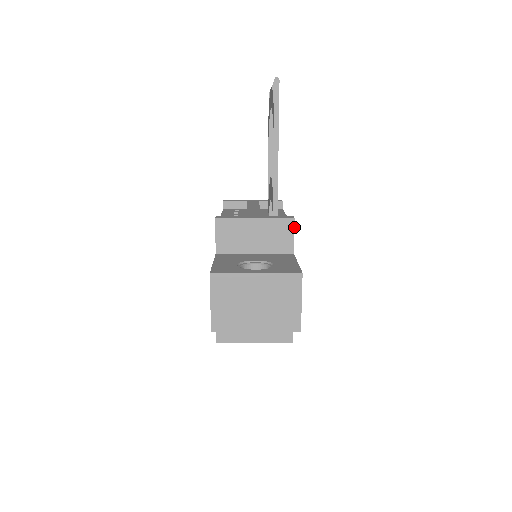
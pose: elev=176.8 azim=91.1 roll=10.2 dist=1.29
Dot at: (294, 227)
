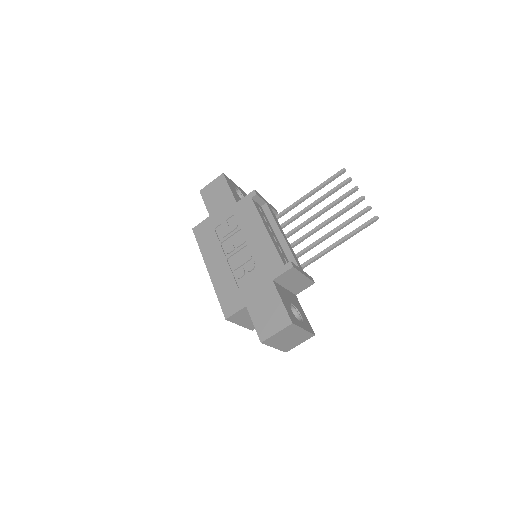
Dot at: occluded
